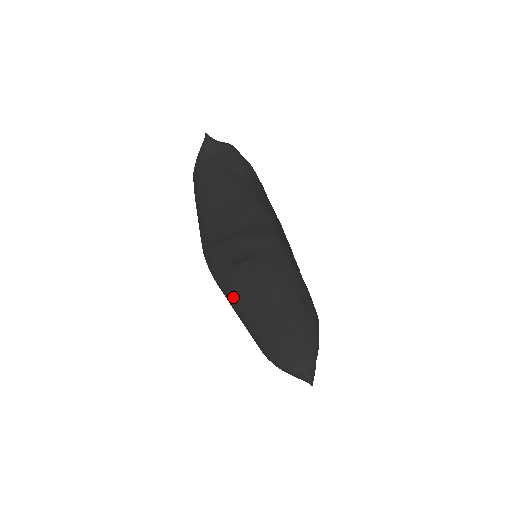
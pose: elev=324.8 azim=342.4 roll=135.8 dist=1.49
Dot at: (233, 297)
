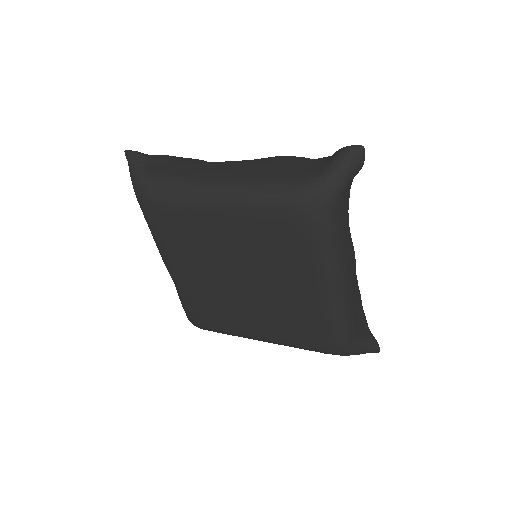
Dot at: (336, 245)
